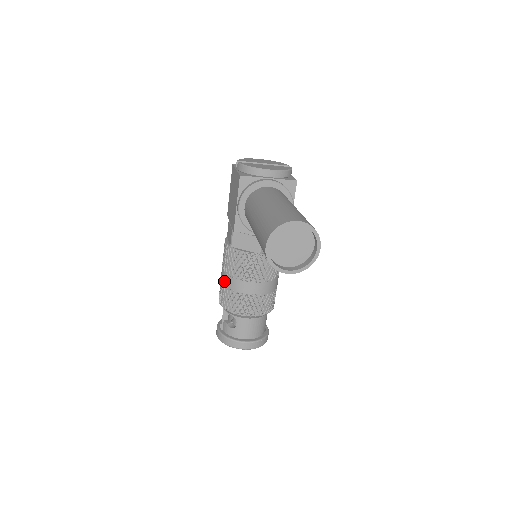
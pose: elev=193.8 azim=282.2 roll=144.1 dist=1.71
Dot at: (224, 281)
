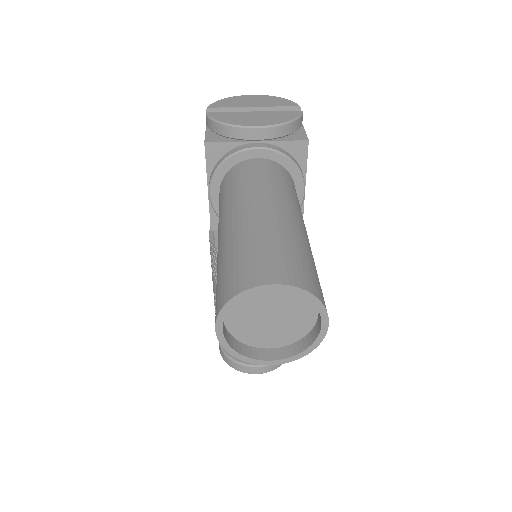
Dot at: (214, 289)
